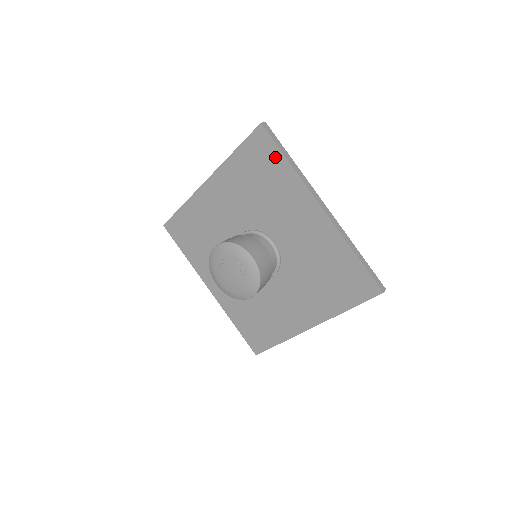
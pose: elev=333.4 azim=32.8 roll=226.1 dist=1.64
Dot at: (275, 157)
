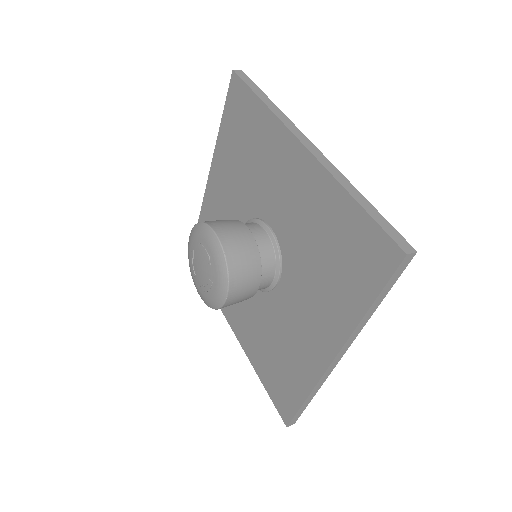
Dot at: (250, 104)
